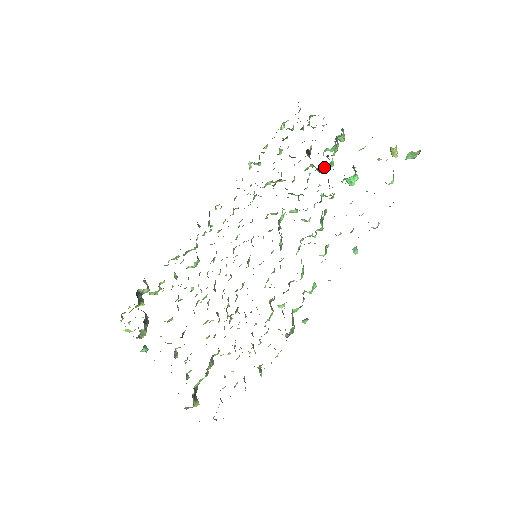
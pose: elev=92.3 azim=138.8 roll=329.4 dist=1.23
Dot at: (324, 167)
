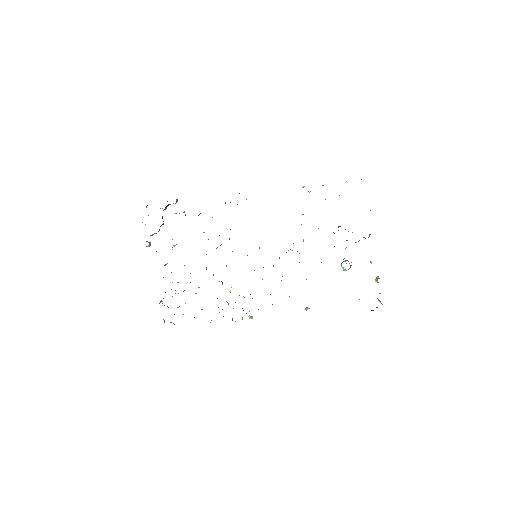
Dot at: occluded
